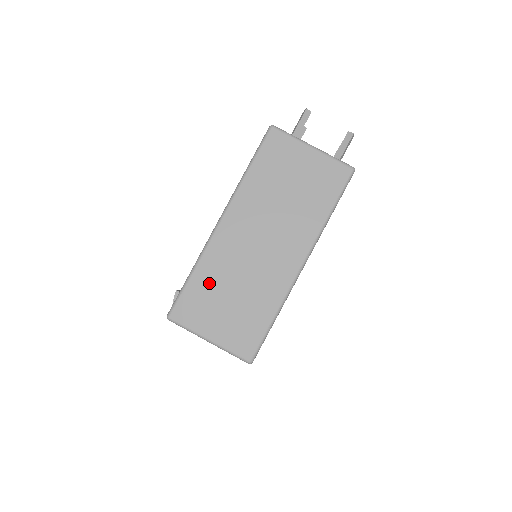
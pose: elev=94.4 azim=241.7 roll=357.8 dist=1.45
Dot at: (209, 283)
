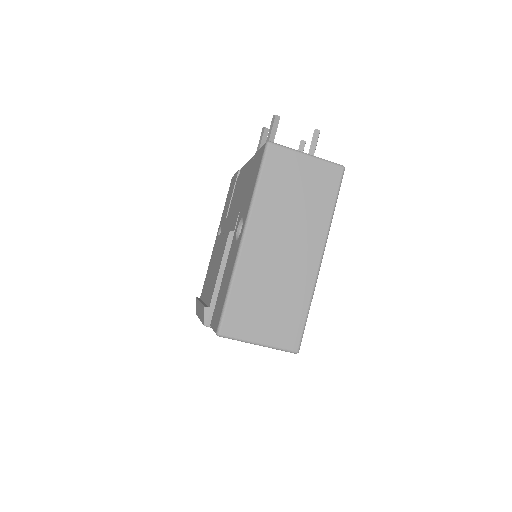
Dot at: (247, 294)
